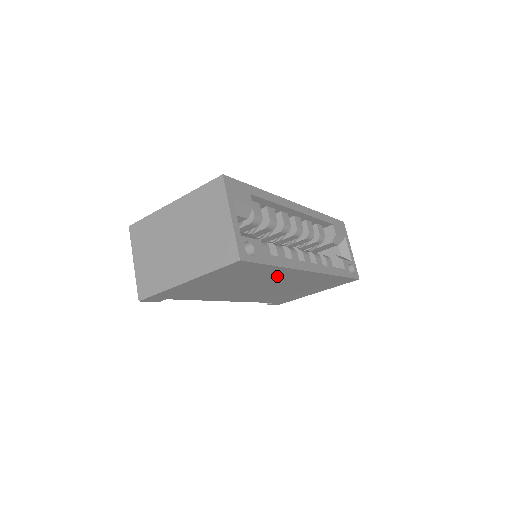
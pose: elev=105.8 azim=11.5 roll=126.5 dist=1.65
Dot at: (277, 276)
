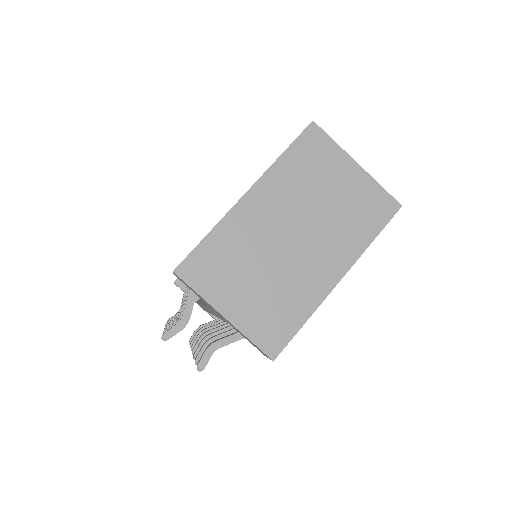
Dot at: occluded
